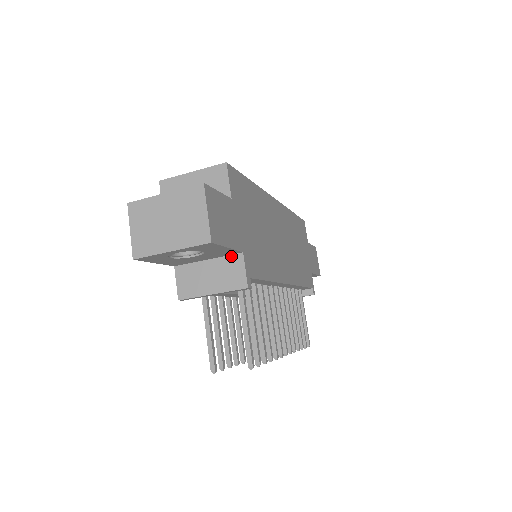
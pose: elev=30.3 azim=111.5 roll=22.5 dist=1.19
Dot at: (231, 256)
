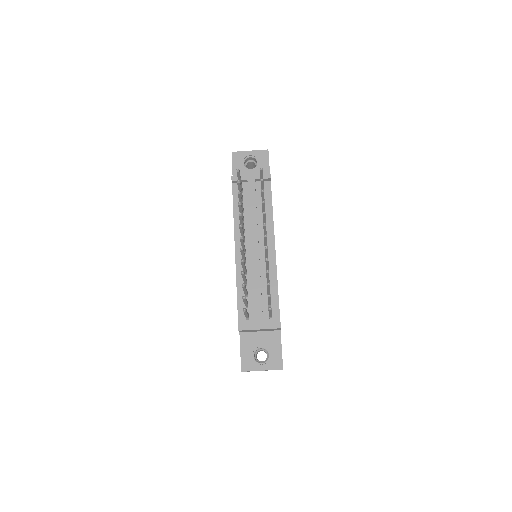
Dot at: occluded
